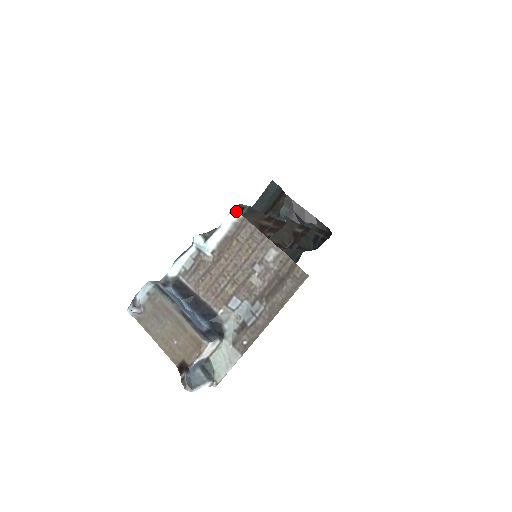
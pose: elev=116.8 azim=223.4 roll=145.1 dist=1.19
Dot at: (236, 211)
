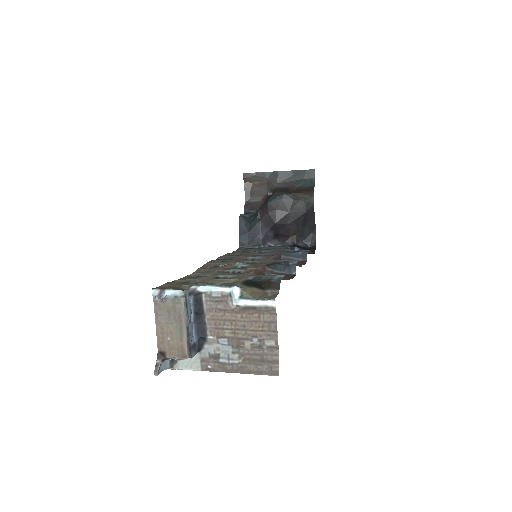
Dot at: occluded
